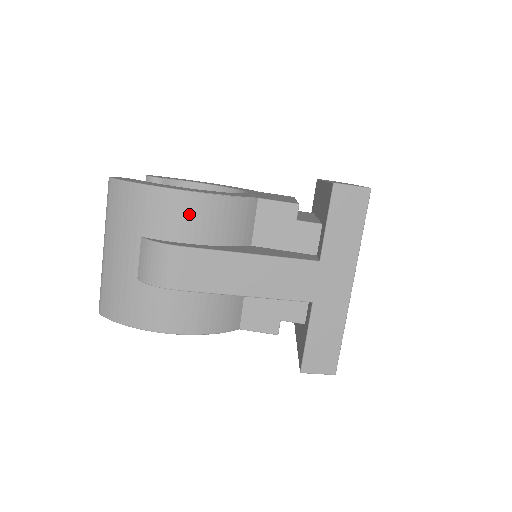
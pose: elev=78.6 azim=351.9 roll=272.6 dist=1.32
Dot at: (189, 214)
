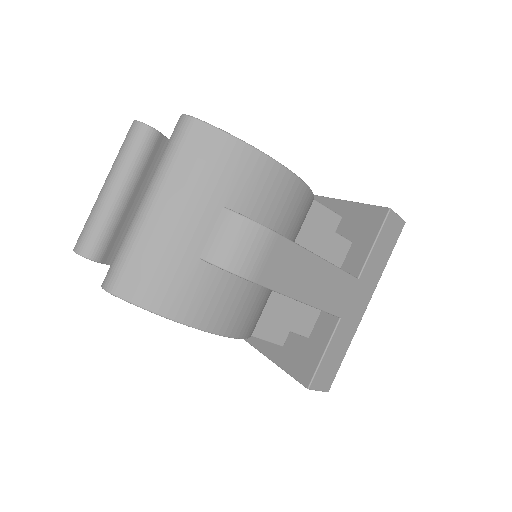
Dot at: (282, 196)
